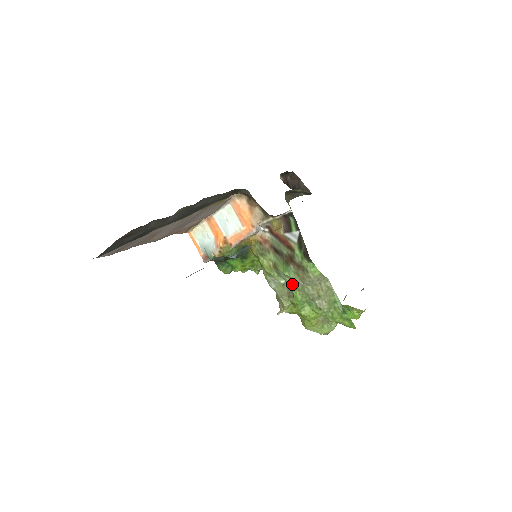
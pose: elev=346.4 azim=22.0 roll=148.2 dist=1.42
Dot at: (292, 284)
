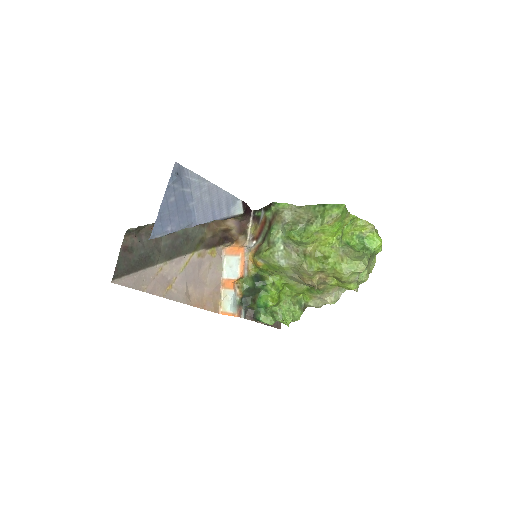
Dot at: (282, 234)
